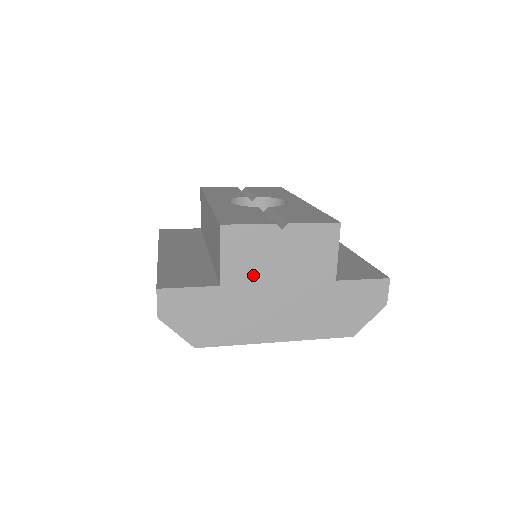
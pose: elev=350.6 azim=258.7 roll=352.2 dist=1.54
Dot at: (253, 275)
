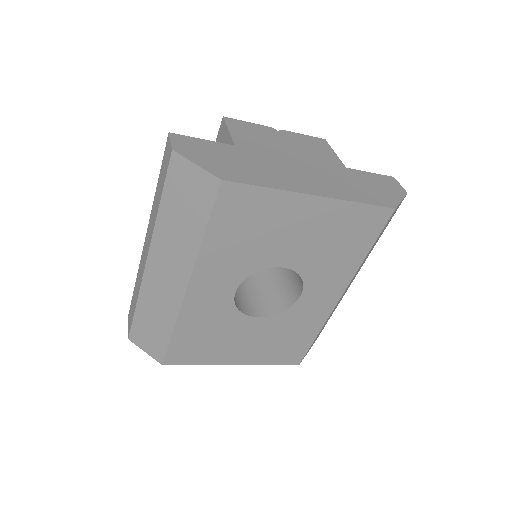
Dot at: (265, 147)
